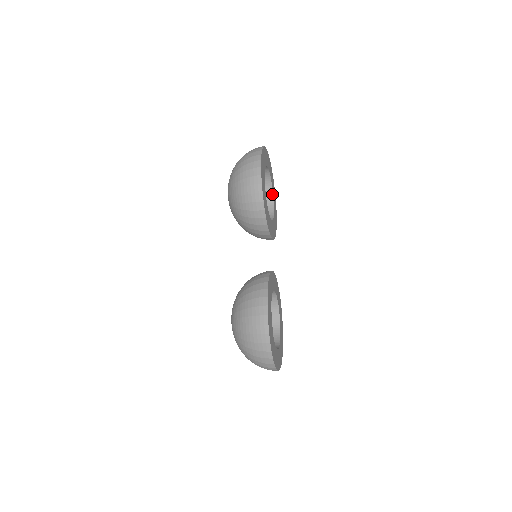
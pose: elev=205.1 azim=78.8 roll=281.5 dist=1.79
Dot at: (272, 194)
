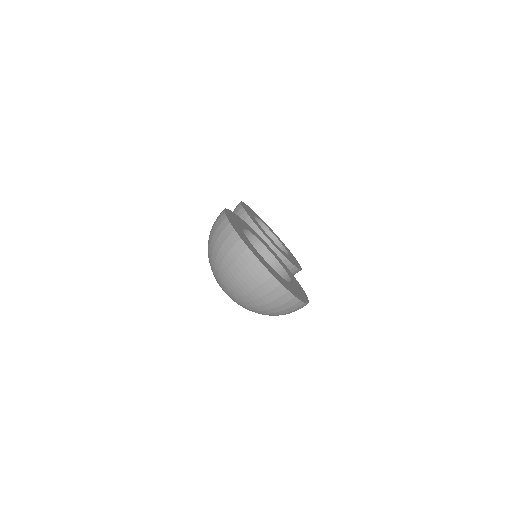
Dot at: (287, 253)
